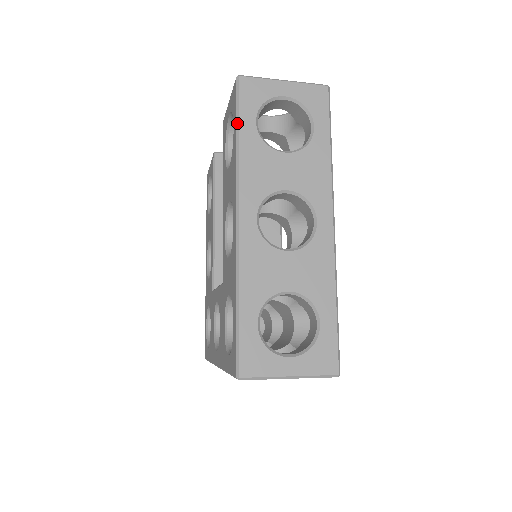
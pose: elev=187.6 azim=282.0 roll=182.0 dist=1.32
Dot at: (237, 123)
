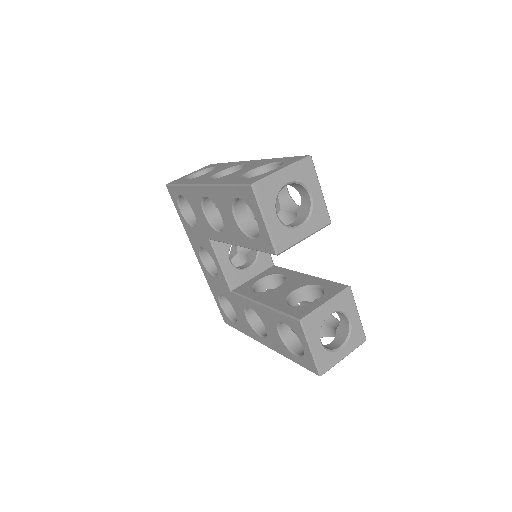
Dot at: occluded
